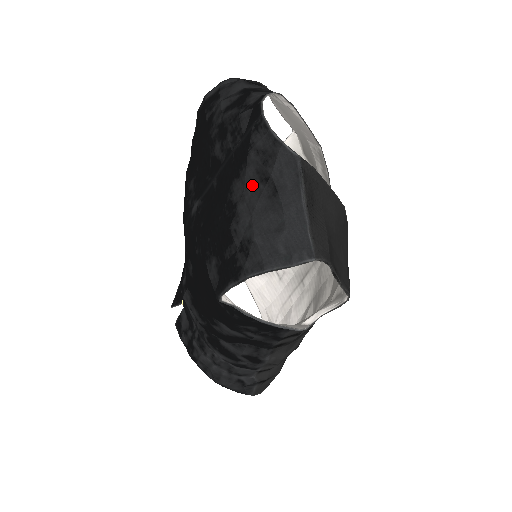
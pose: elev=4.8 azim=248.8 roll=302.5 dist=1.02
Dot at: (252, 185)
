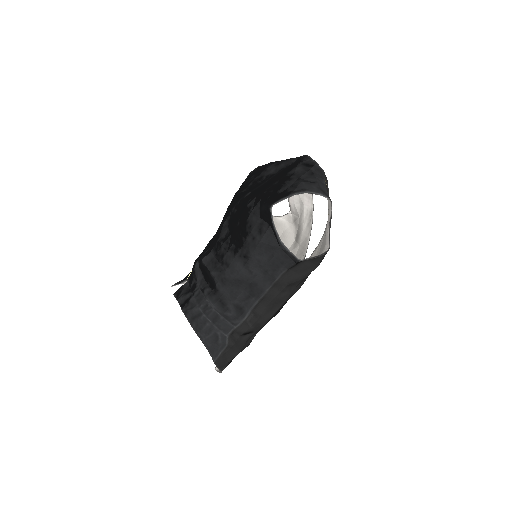
Dot at: (300, 171)
